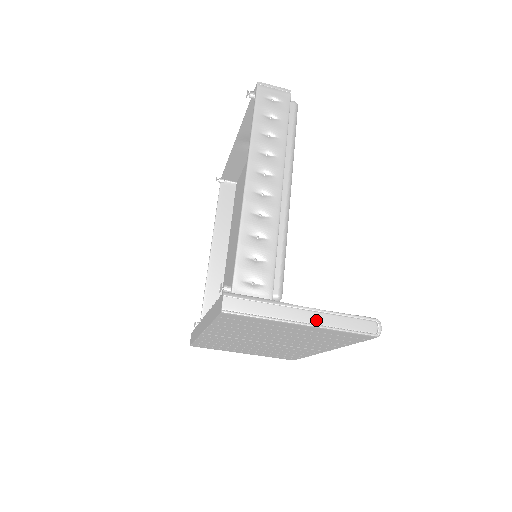
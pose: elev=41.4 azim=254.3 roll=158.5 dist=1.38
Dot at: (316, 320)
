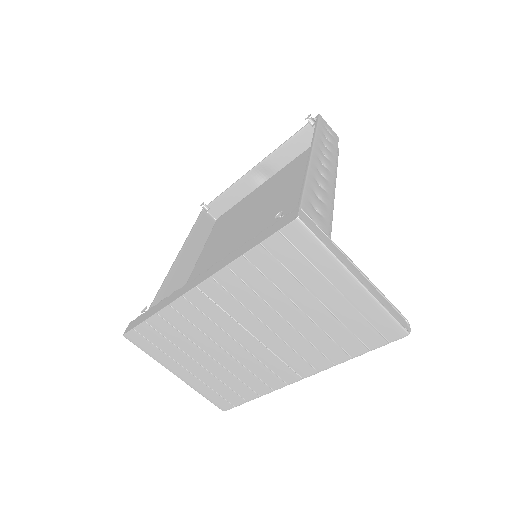
Dot at: (366, 284)
